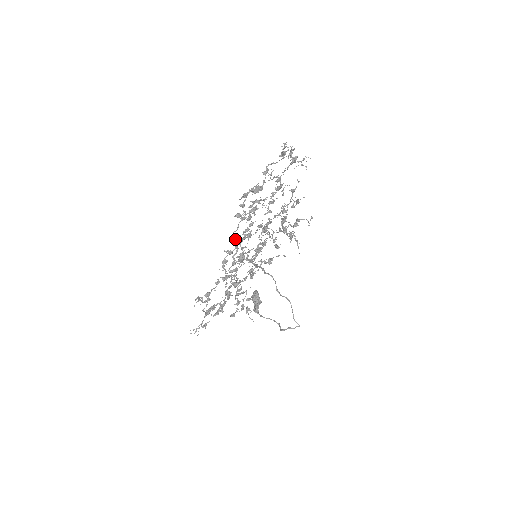
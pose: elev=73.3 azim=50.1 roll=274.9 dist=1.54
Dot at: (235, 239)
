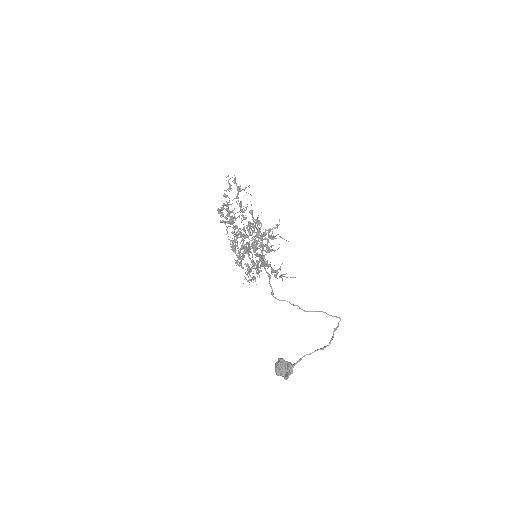
Dot at: occluded
